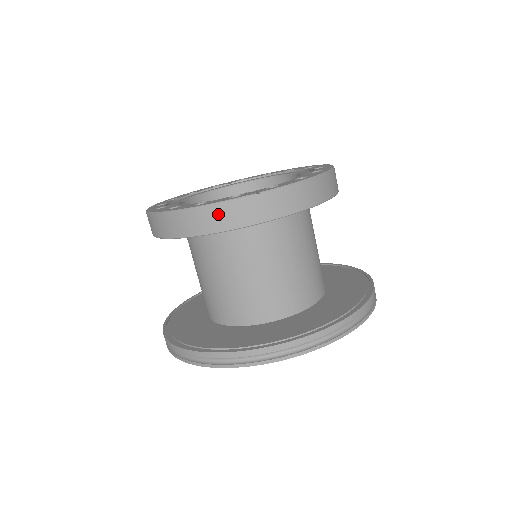
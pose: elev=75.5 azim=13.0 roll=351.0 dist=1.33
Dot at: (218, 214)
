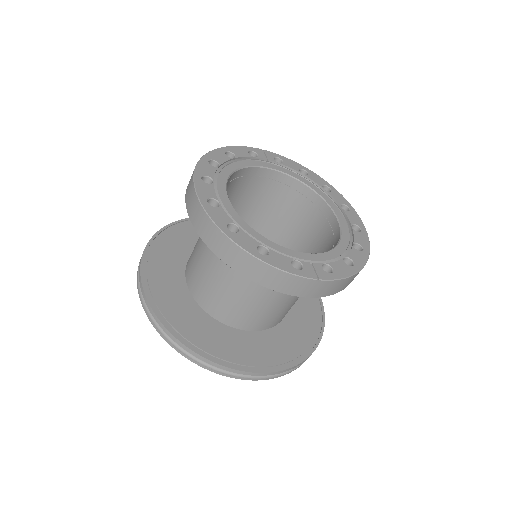
Dot at: (276, 277)
